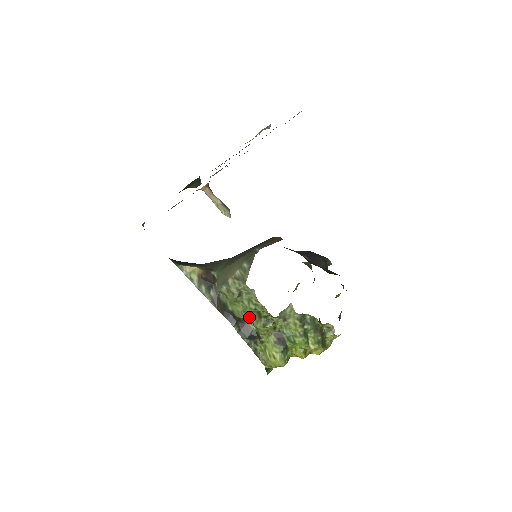
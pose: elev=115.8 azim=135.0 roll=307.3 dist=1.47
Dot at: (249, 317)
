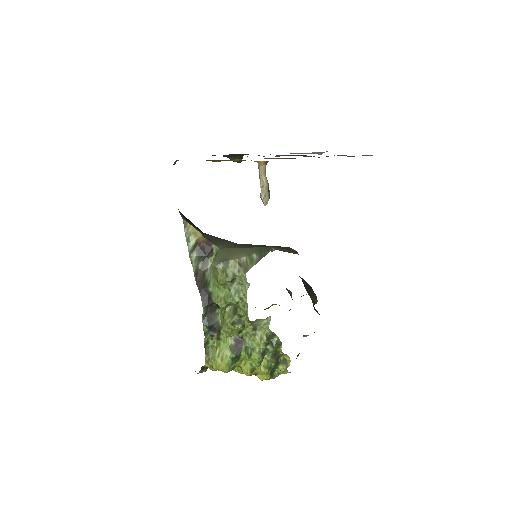
Dot at: (223, 307)
